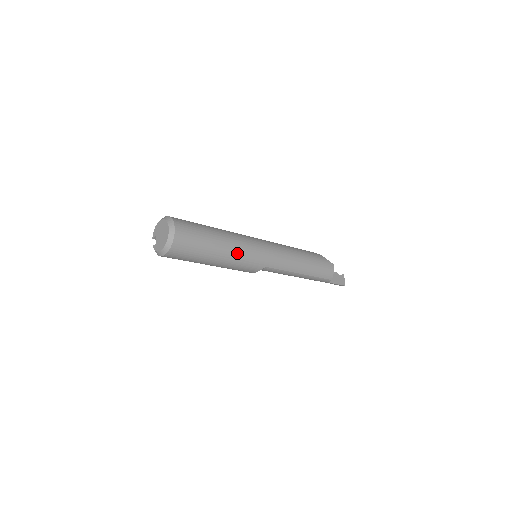
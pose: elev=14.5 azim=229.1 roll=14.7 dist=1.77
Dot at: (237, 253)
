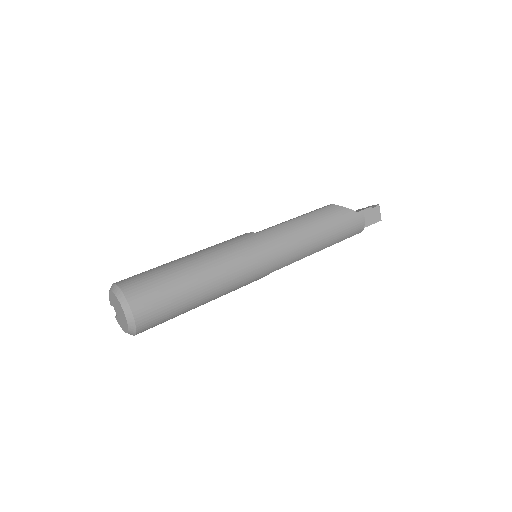
Dot at: (228, 286)
